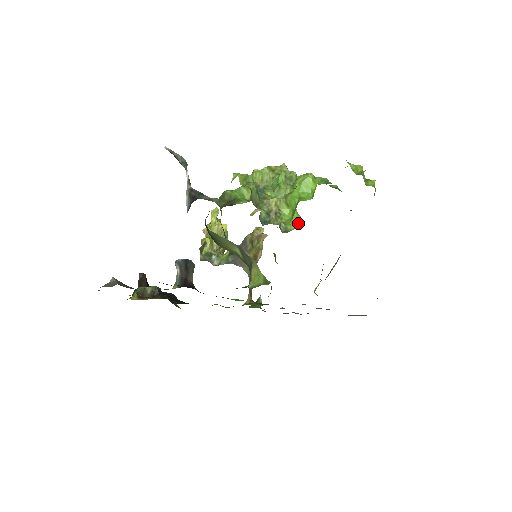
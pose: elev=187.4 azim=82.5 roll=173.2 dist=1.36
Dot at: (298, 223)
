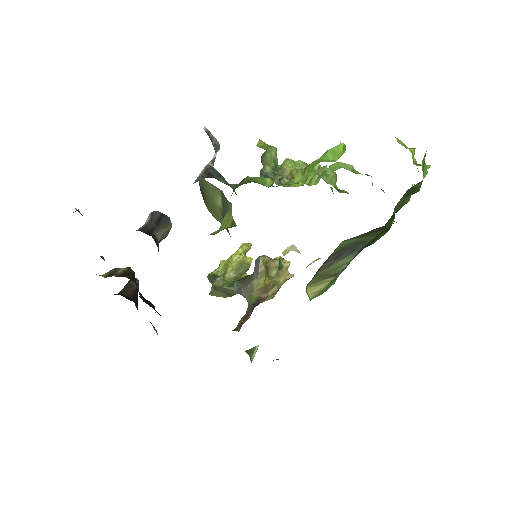
Dot at: (305, 179)
